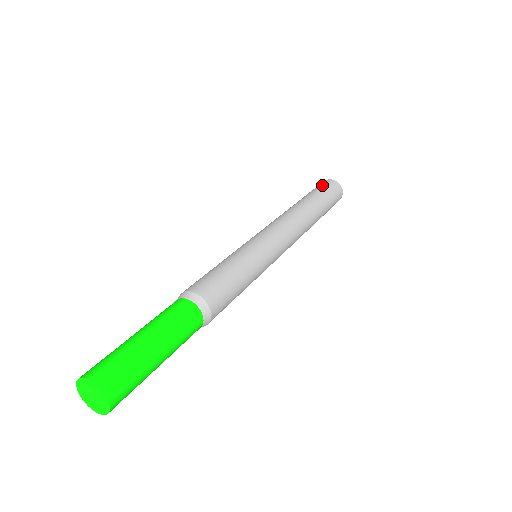
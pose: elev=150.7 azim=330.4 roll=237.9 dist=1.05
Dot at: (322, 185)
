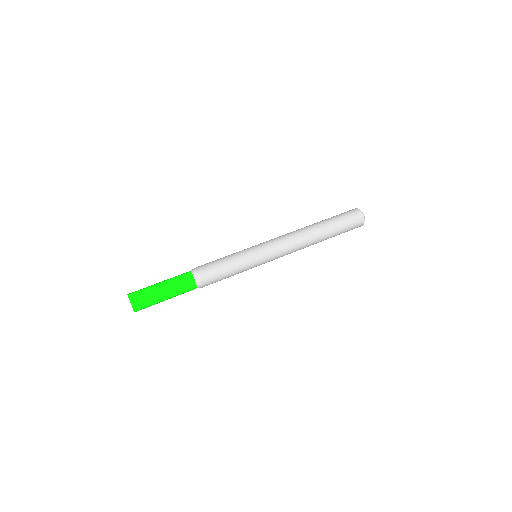
Dot at: (351, 220)
